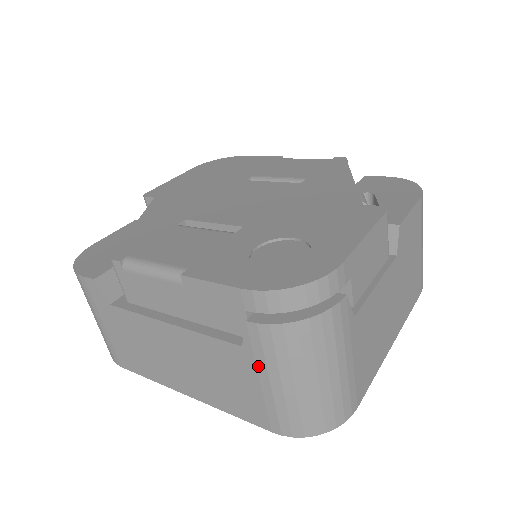
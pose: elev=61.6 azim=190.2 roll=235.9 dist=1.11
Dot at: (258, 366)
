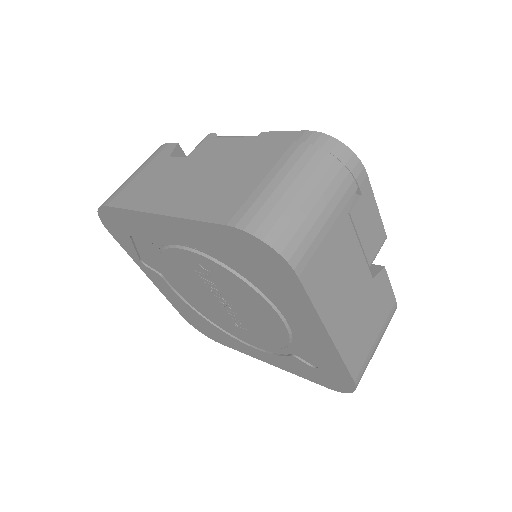
Dot at: (273, 169)
